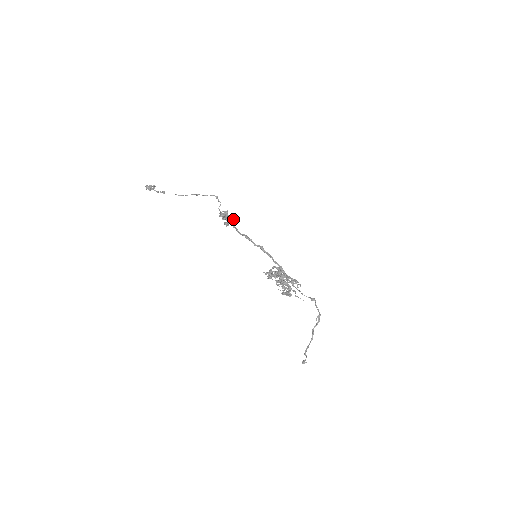
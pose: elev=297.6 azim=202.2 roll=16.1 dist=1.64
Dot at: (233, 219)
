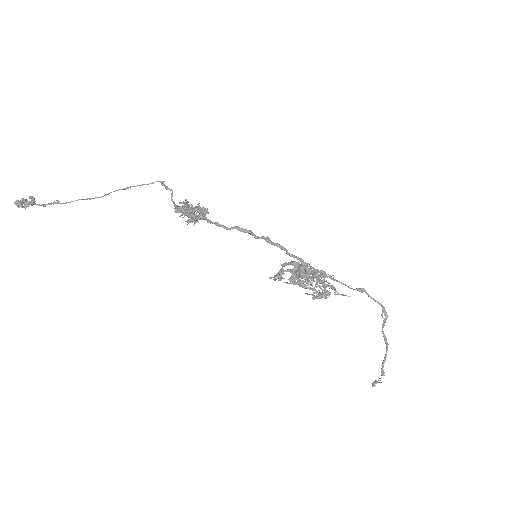
Dot at: (201, 210)
